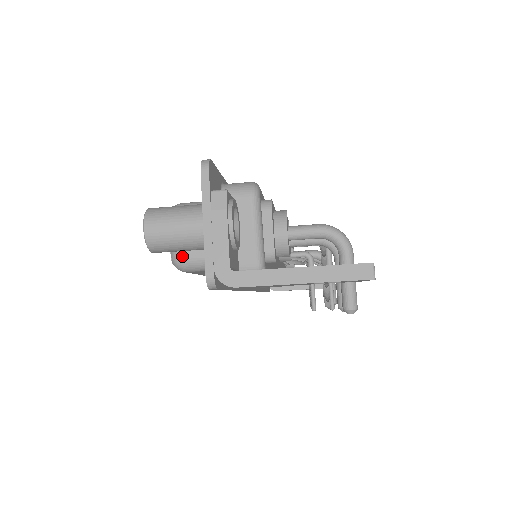
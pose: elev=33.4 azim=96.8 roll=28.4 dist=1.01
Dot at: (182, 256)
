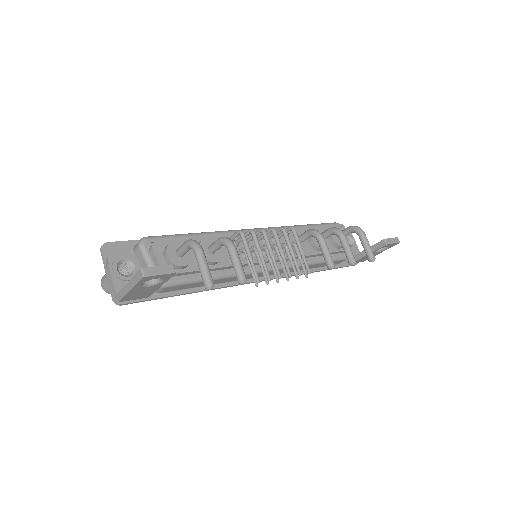
Dot at: occluded
